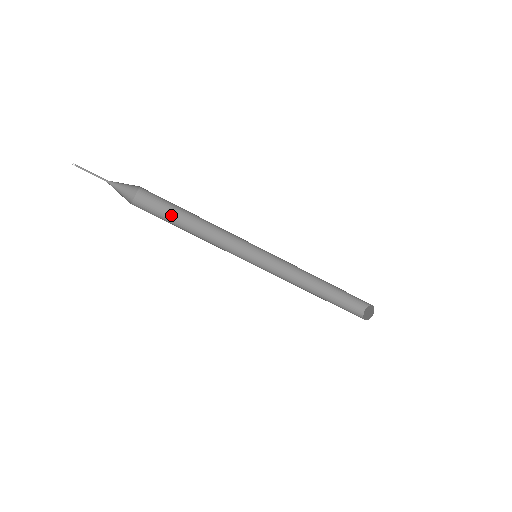
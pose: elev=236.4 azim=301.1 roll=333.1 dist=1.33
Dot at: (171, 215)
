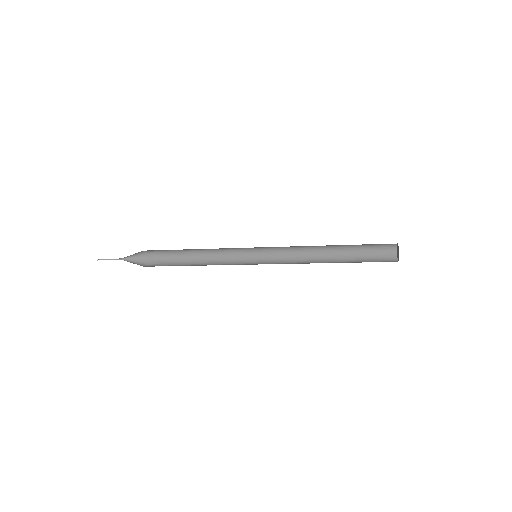
Dot at: (176, 250)
